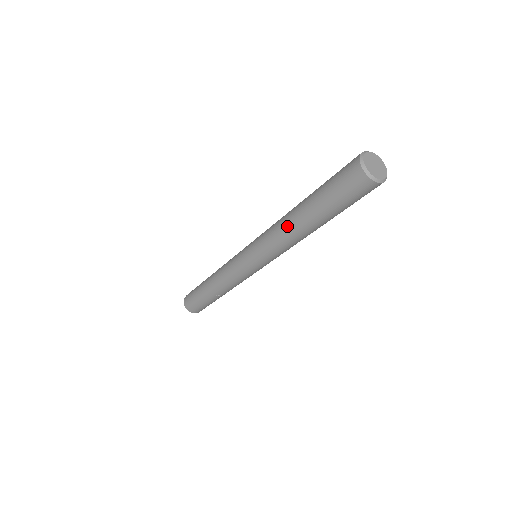
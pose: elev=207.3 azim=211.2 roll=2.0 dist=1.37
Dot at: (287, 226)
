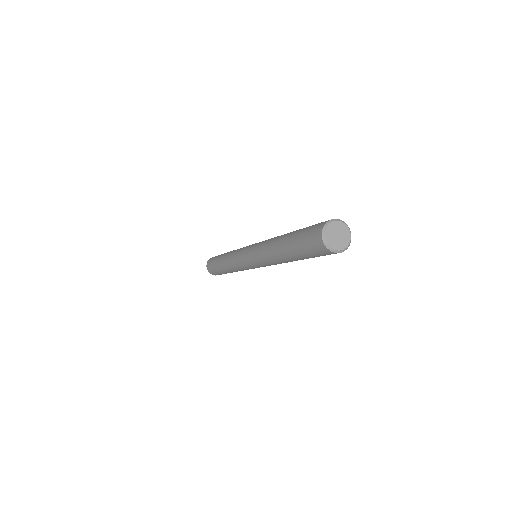
Dot at: (277, 260)
